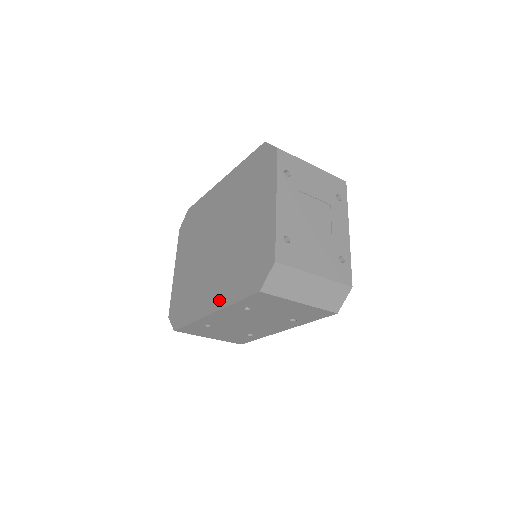
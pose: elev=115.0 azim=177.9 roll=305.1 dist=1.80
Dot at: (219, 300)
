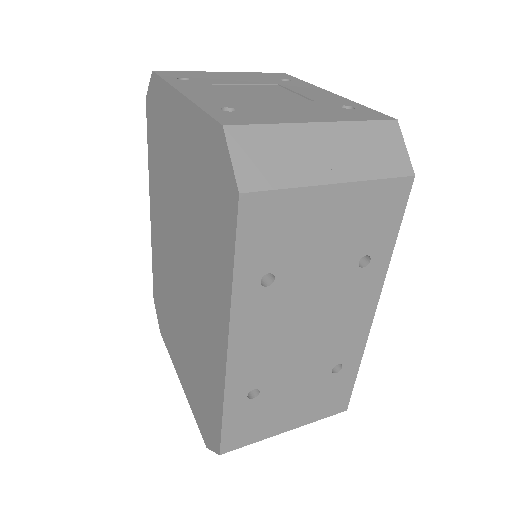
Dot at: (220, 313)
